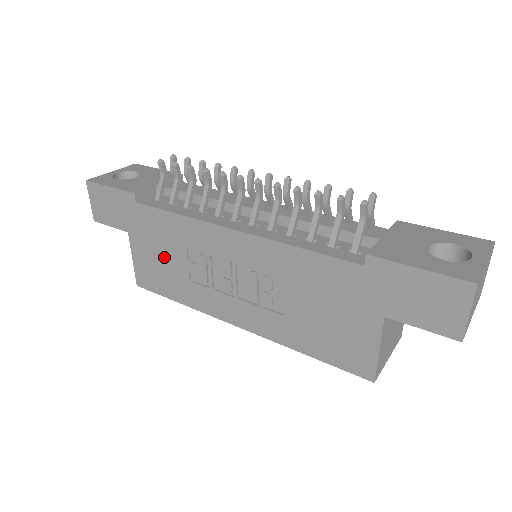
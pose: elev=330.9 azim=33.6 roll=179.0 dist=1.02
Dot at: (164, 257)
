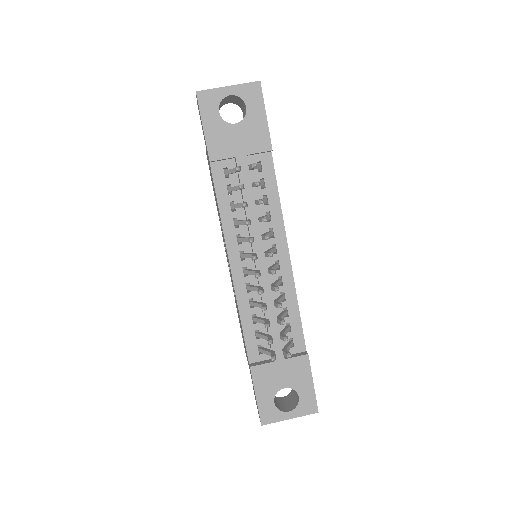
Dot at: occluded
